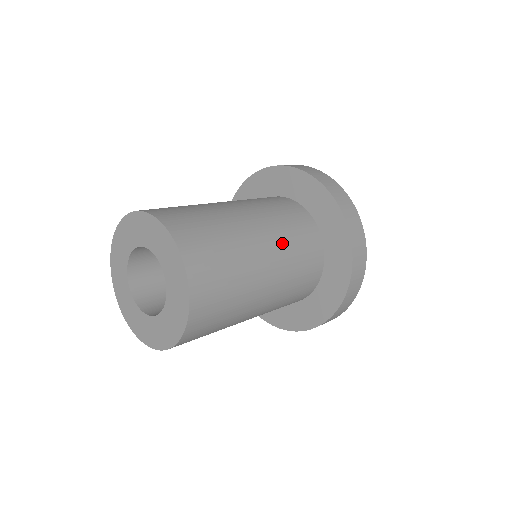
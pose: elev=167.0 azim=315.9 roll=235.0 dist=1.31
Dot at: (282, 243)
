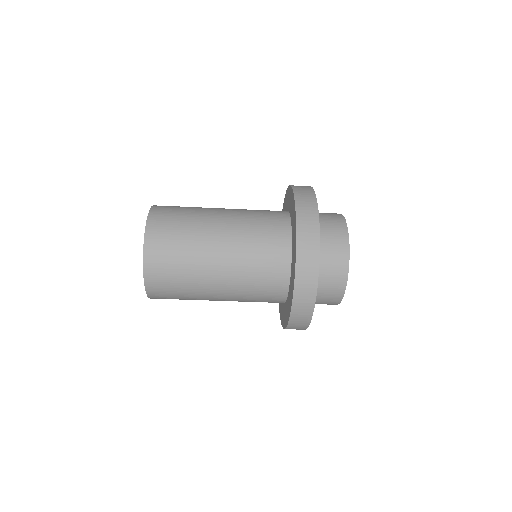
Dot at: (242, 210)
